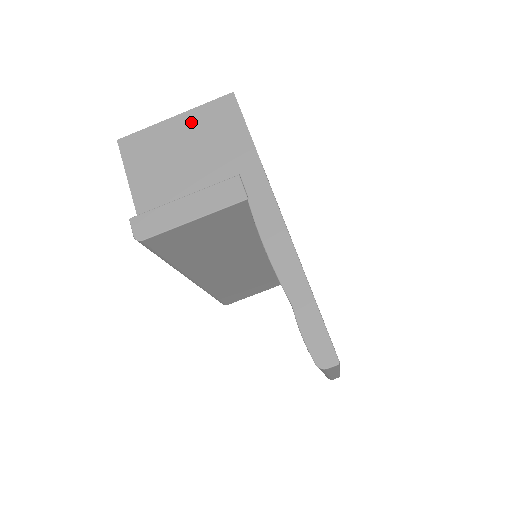
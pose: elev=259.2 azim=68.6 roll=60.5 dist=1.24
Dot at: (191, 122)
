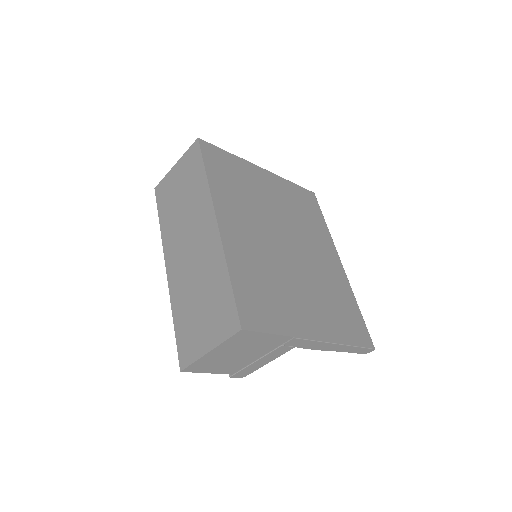
Dot at: (225, 349)
